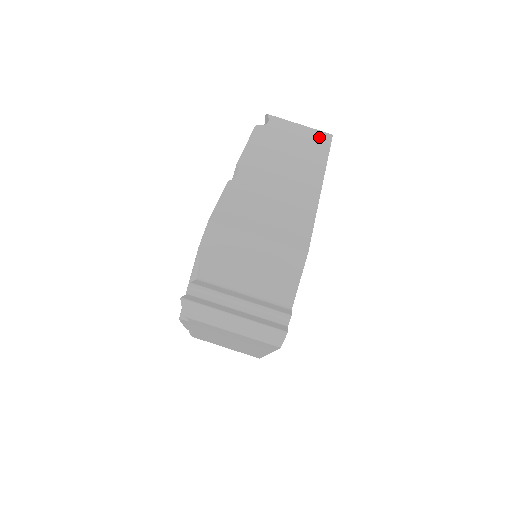
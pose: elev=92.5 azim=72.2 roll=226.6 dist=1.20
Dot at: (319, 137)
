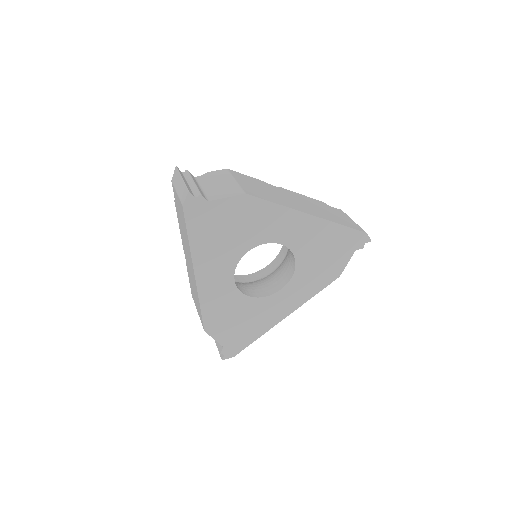
Dot at: (354, 225)
